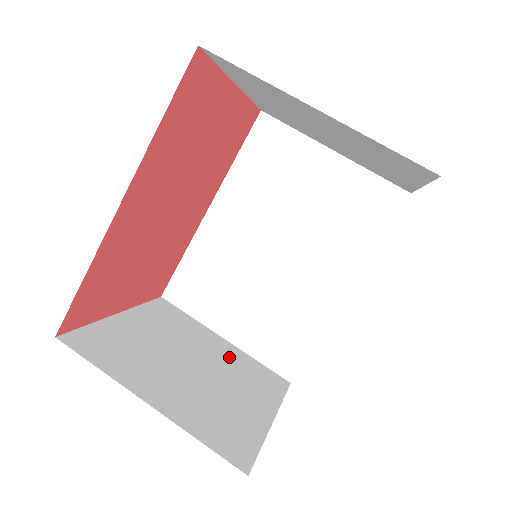
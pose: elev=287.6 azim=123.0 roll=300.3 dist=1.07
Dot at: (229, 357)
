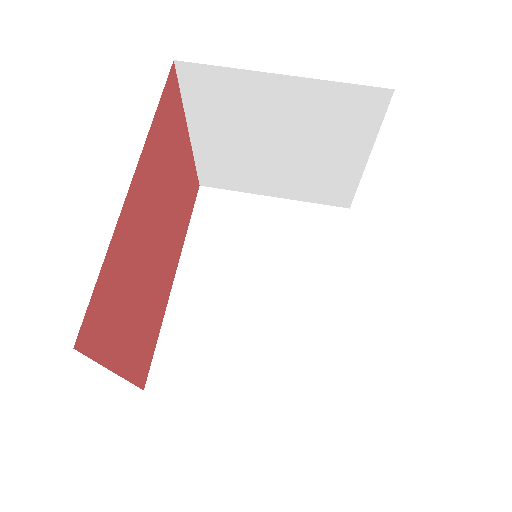
Dot at: occluded
